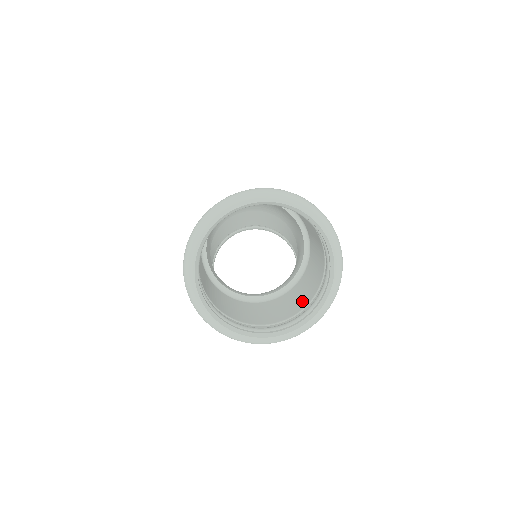
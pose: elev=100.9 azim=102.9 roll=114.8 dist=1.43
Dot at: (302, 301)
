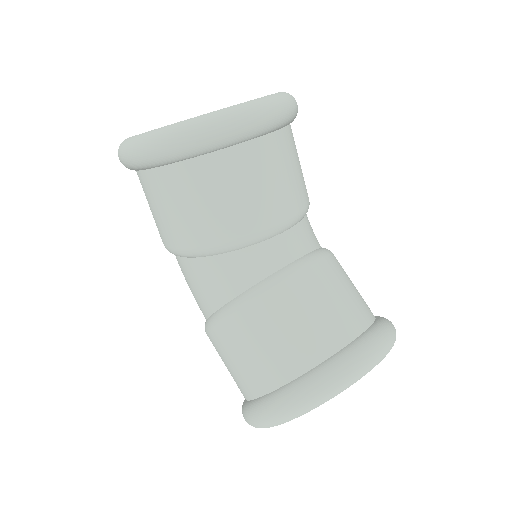
Dot at: occluded
